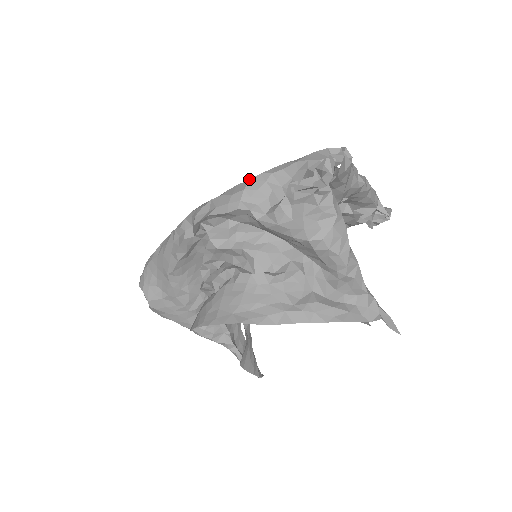
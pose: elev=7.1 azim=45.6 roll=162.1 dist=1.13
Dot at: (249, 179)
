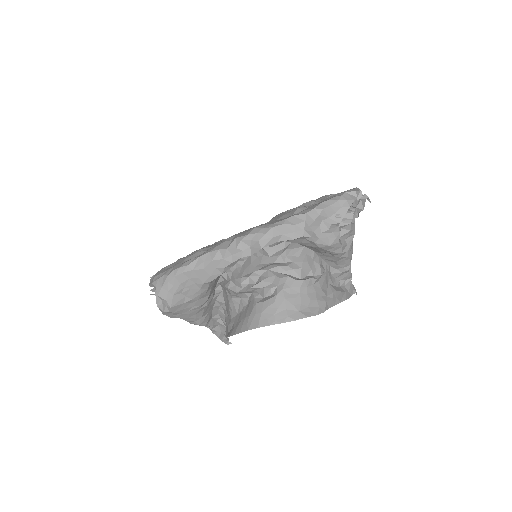
Dot at: (307, 213)
